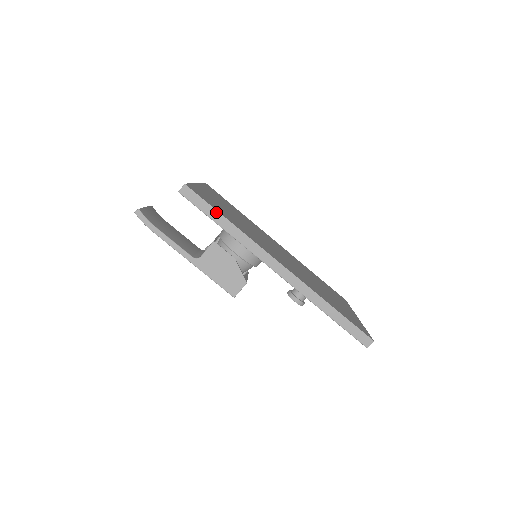
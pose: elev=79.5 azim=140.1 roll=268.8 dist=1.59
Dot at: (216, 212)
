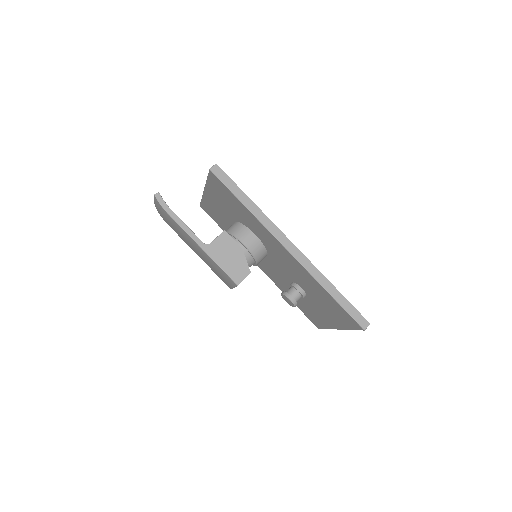
Dot at: (241, 191)
